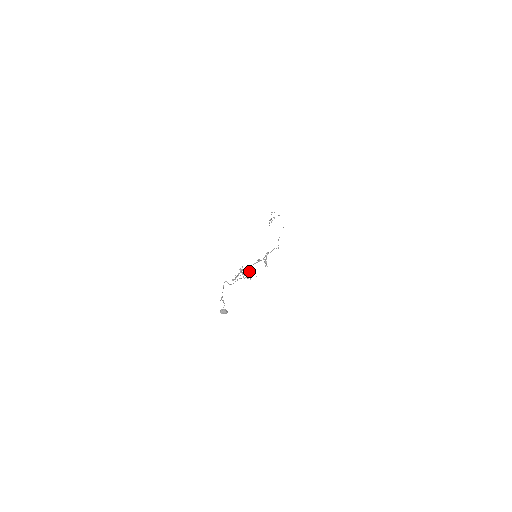
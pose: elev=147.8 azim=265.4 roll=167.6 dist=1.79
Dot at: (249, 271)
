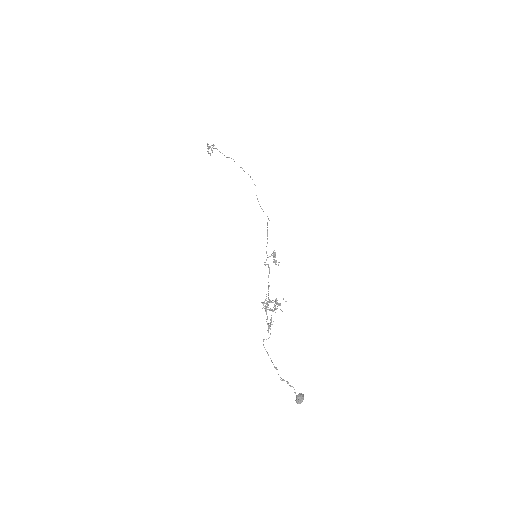
Dot at: (275, 301)
